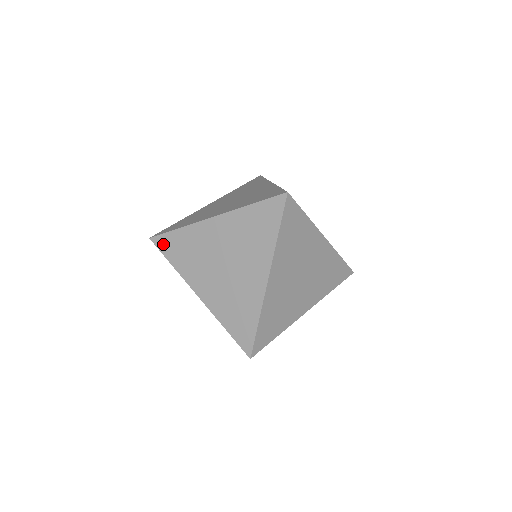
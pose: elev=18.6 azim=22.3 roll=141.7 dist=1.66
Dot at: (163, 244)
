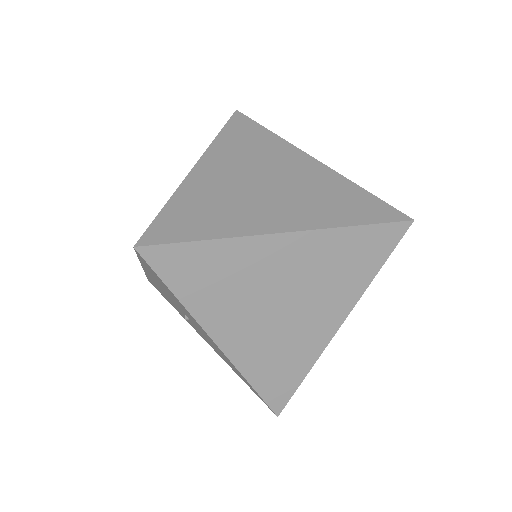
Dot at: (166, 262)
